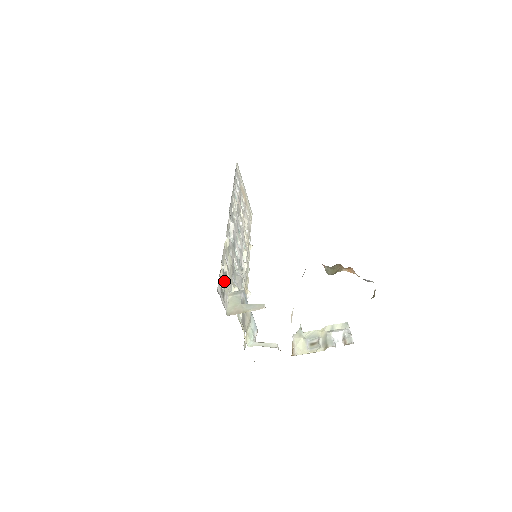
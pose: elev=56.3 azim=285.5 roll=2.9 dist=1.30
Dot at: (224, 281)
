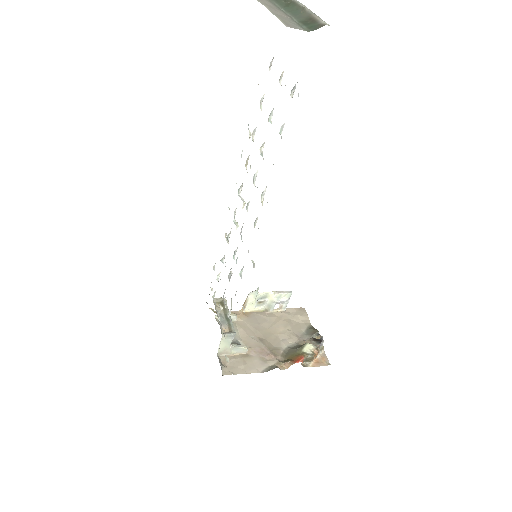
Dot at: occluded
